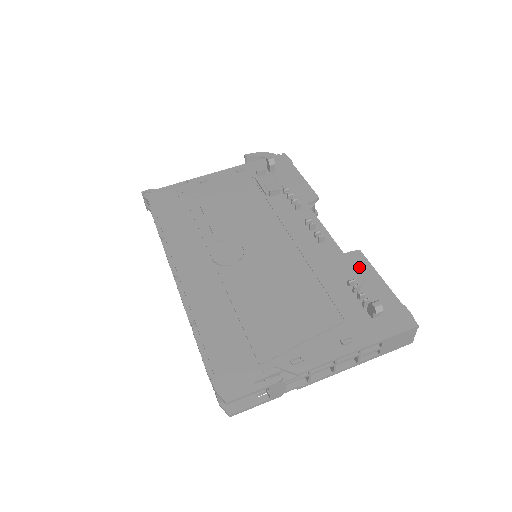
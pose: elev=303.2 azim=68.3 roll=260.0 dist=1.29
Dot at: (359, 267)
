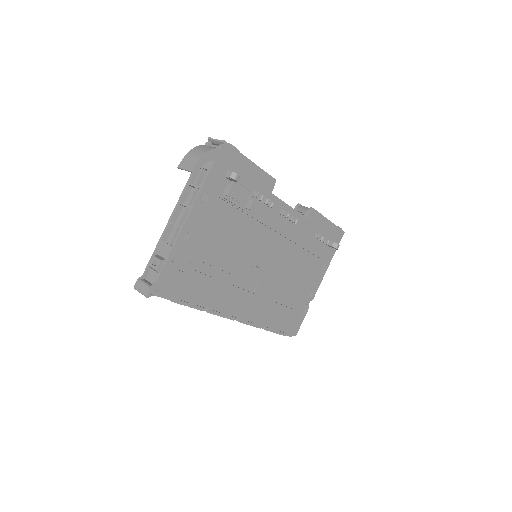
Dot at: (316, 221)
